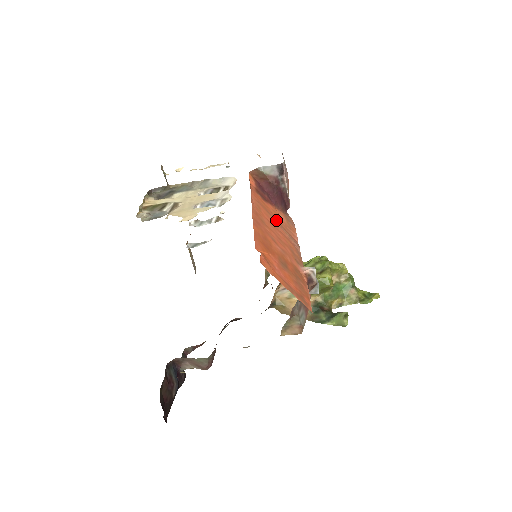
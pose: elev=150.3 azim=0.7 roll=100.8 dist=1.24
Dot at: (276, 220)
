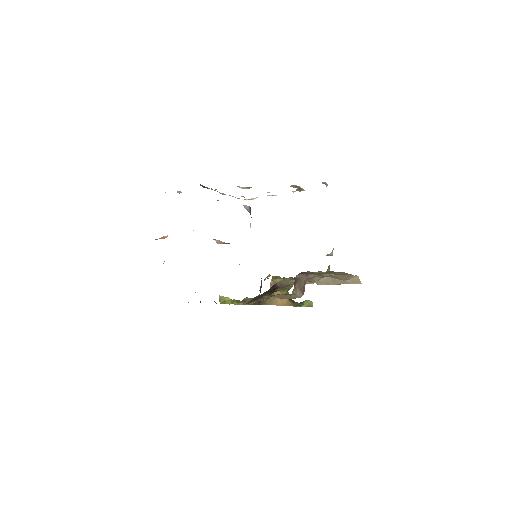
Dot at: occluded
